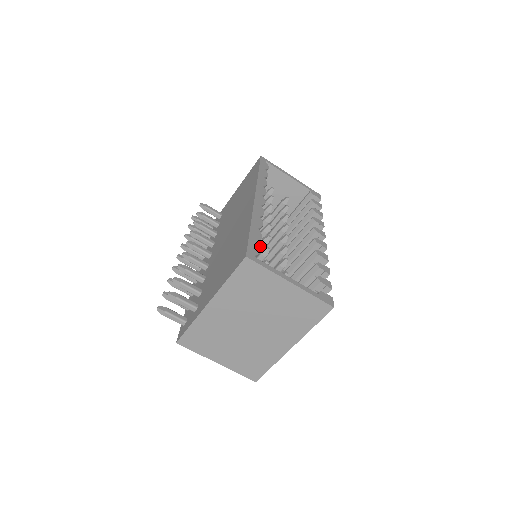
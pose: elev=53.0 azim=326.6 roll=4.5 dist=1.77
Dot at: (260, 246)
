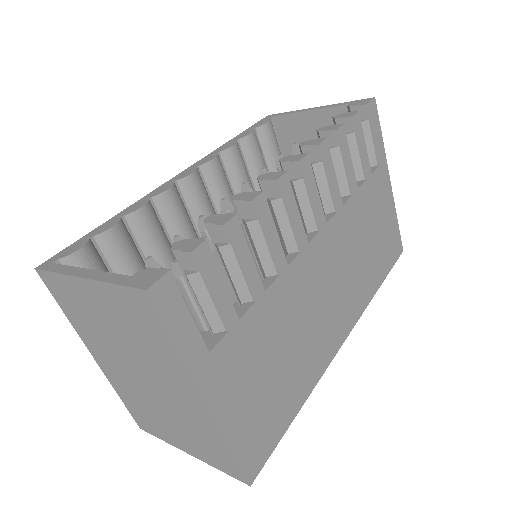
Dot at: occluded
